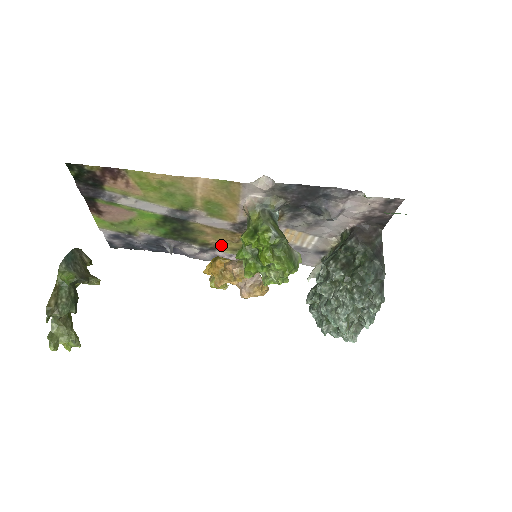
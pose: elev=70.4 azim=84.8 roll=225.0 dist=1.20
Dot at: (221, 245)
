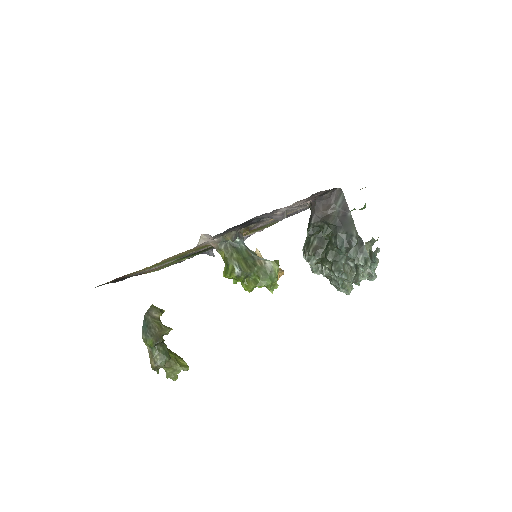
Dot at: occluded
